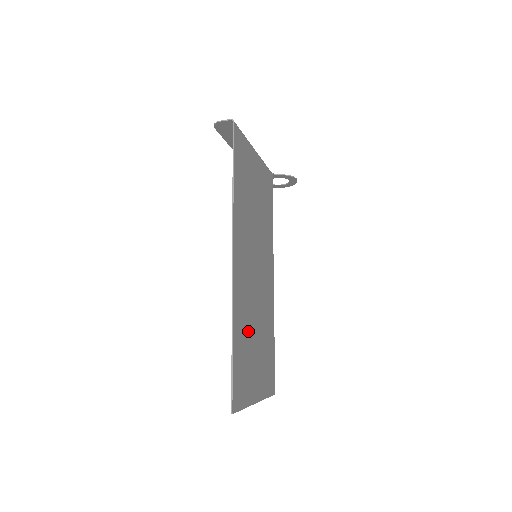
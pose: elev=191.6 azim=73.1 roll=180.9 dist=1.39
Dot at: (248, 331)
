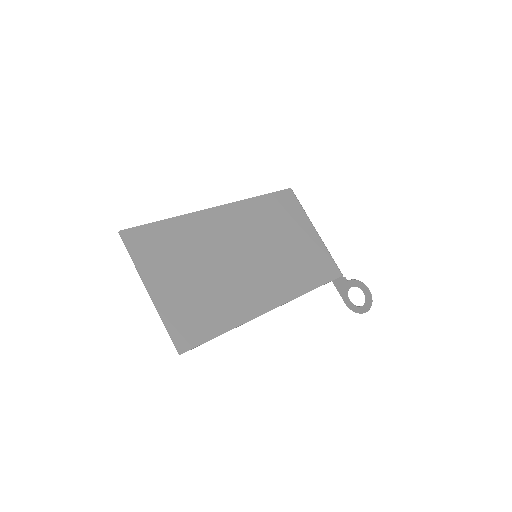
Dot at: (192, 250)
